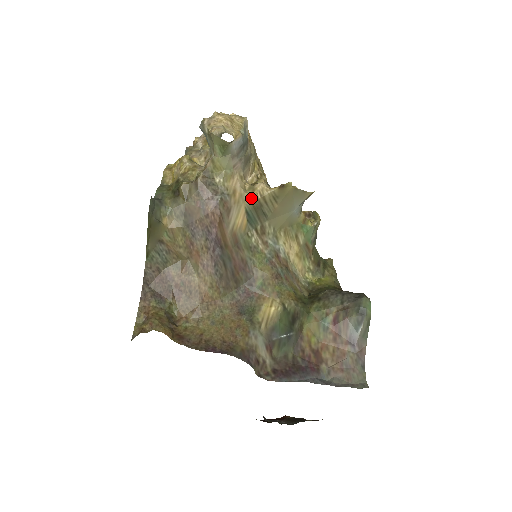
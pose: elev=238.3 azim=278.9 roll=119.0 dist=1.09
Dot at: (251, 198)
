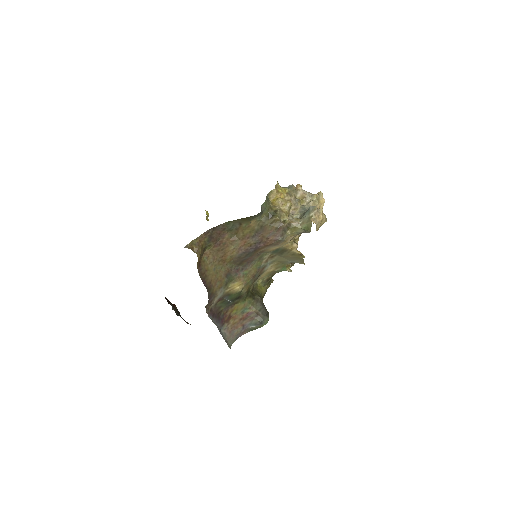
Dot at: (287, 247)
